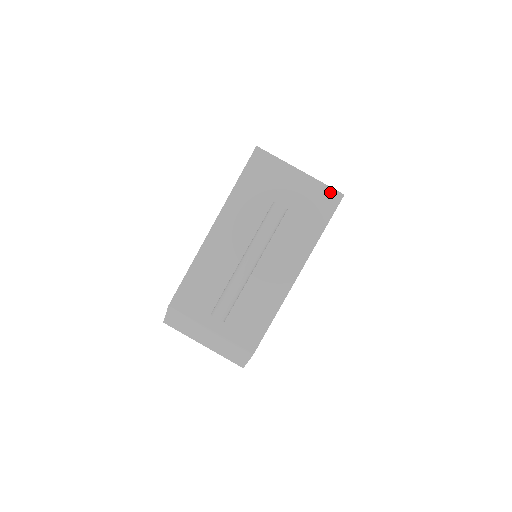
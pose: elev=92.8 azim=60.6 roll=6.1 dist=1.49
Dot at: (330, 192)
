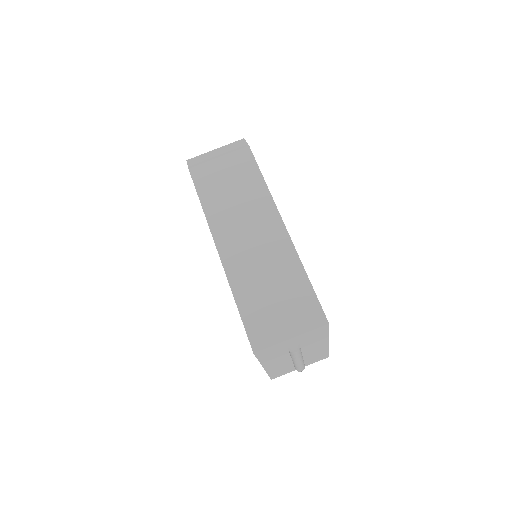
Dot at: (319, 329)
